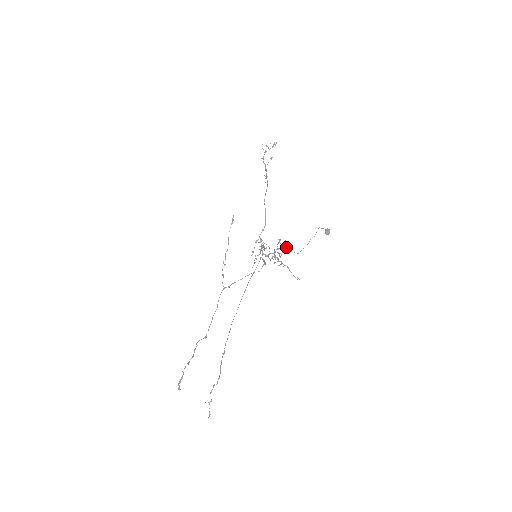
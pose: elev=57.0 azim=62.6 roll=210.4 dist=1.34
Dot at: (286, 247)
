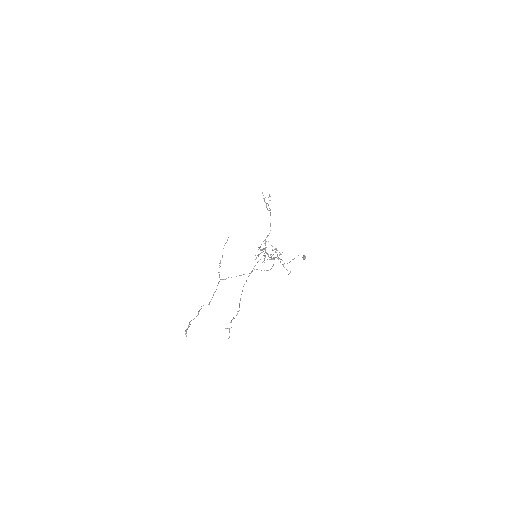
Dot at: occluded
